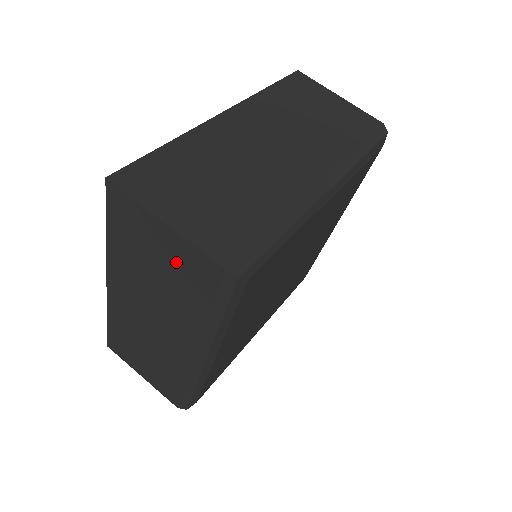
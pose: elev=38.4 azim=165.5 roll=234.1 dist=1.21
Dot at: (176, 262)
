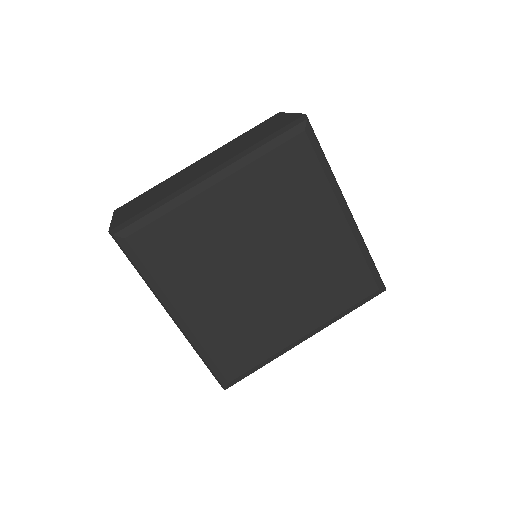
Dot at: (275, 125)
